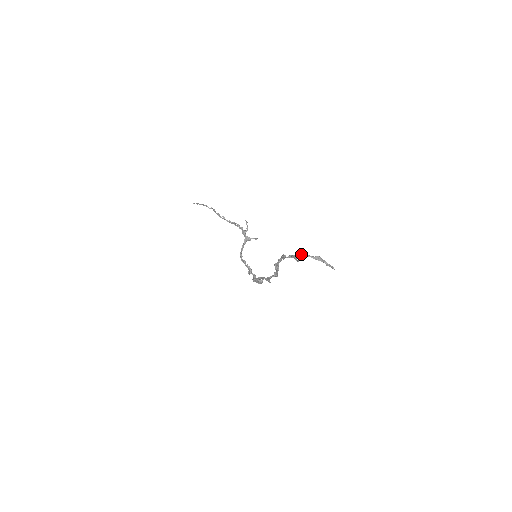
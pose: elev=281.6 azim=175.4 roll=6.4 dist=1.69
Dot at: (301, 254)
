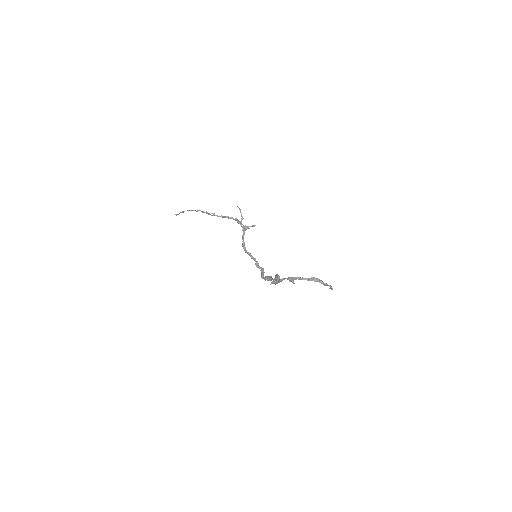
Dot at: (293, 278)
